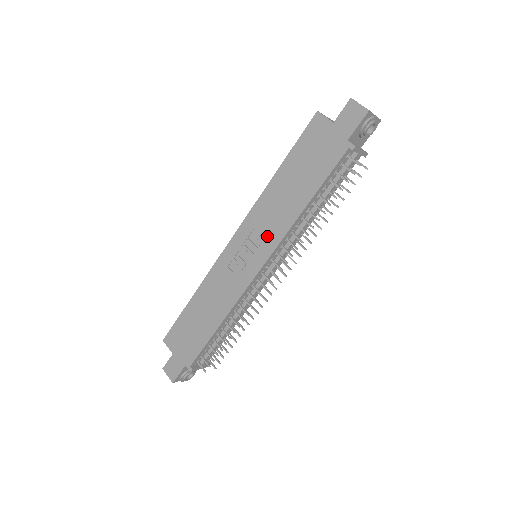
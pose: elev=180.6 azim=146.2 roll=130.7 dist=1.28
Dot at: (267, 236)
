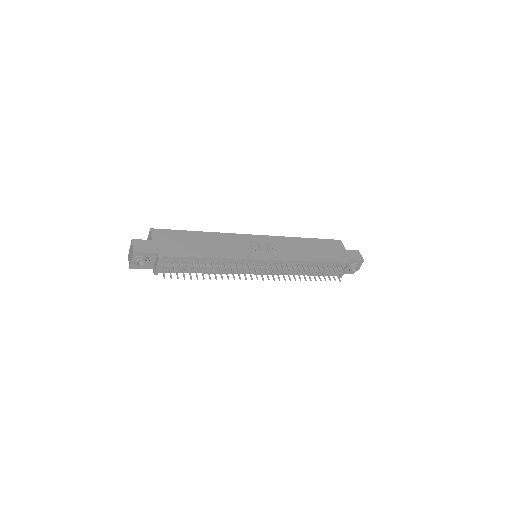
Dot at: (280, 252)
